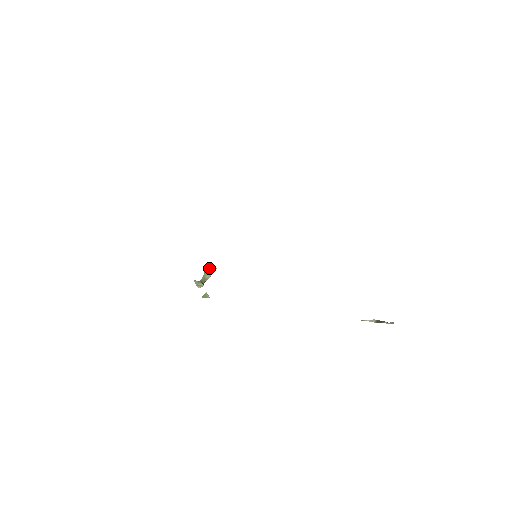
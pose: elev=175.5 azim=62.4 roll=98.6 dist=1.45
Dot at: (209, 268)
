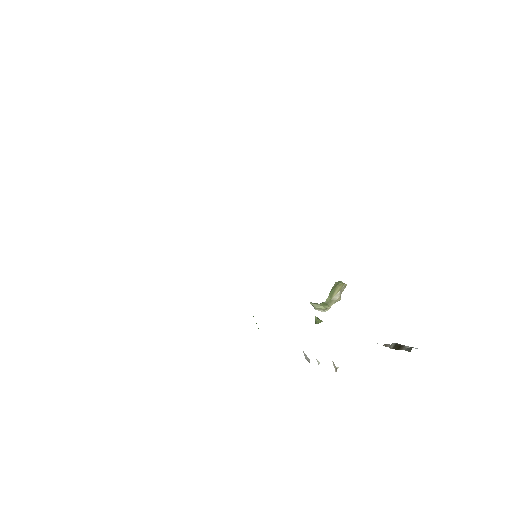
Dot at: (336, 285)
